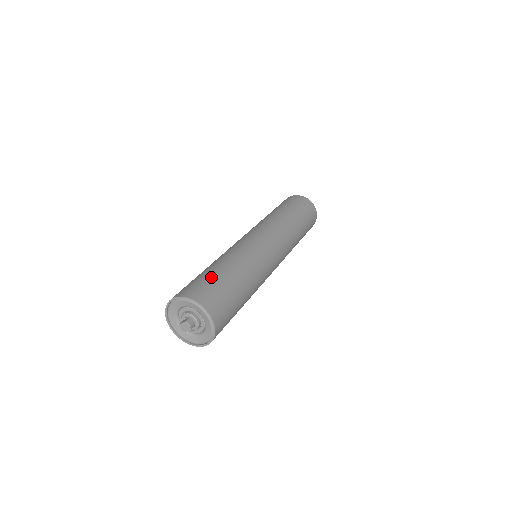
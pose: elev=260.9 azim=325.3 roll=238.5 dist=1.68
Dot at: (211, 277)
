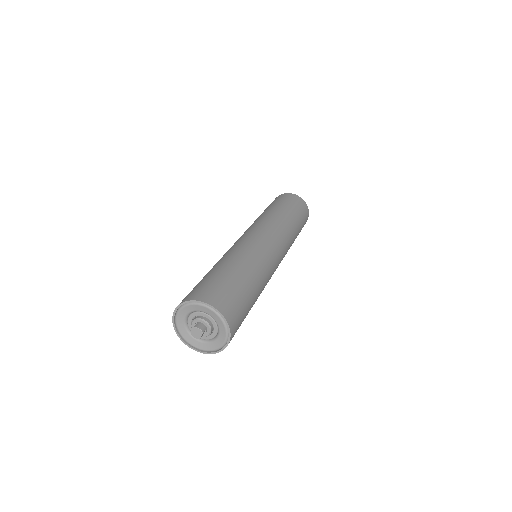
Dot at: (208, 278)
